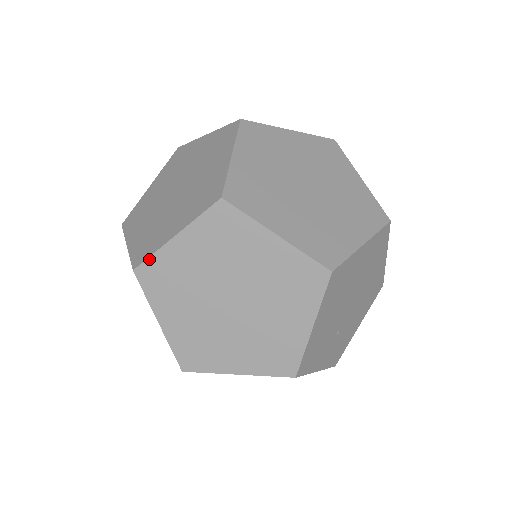
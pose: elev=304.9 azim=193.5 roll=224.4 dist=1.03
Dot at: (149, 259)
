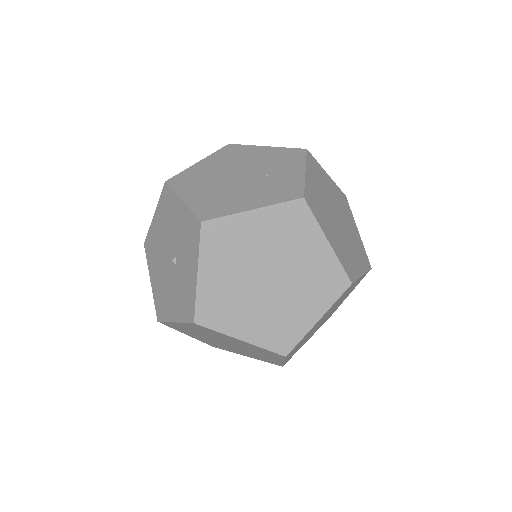
Dot at: (211, 330)
